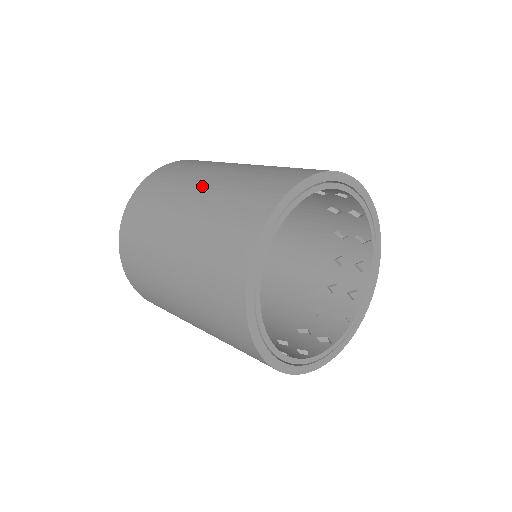
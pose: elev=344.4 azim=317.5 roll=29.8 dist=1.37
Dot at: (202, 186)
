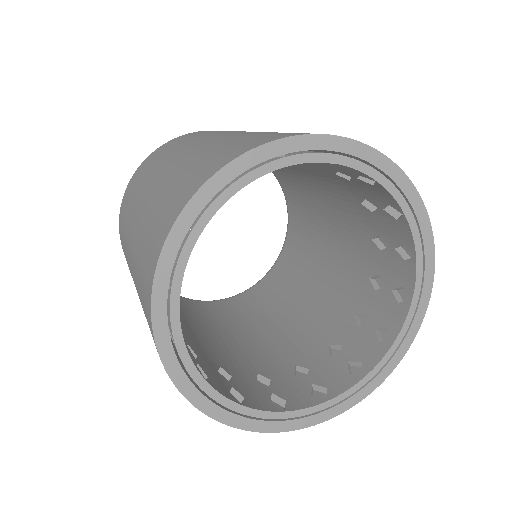
Dot at: (148, 189)
